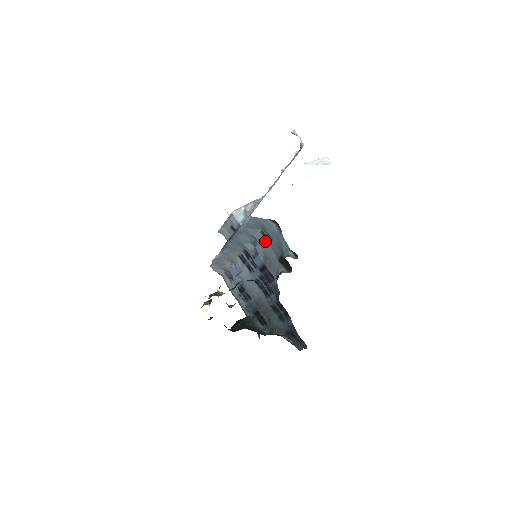
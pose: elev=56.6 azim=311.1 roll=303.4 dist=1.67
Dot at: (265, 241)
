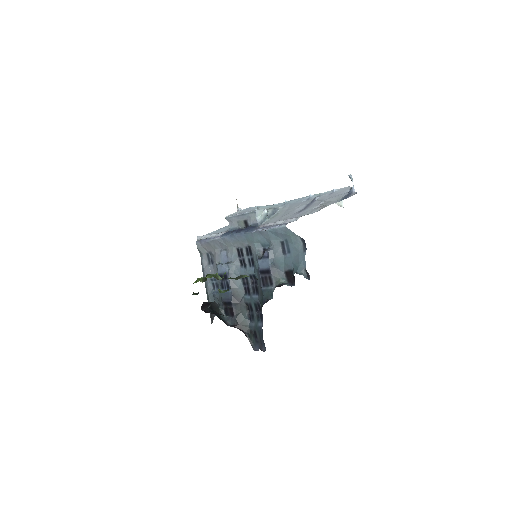
Dot at: (281, 250)
